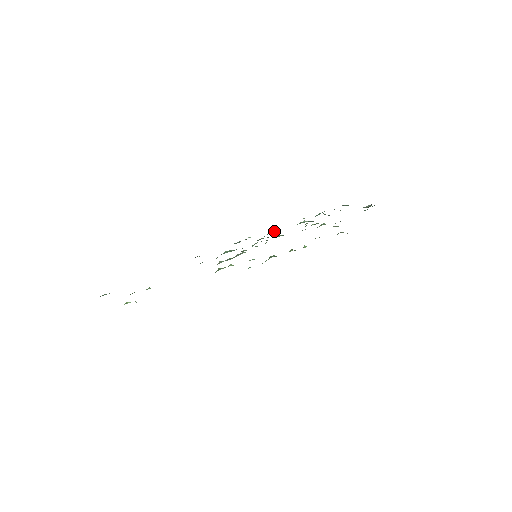
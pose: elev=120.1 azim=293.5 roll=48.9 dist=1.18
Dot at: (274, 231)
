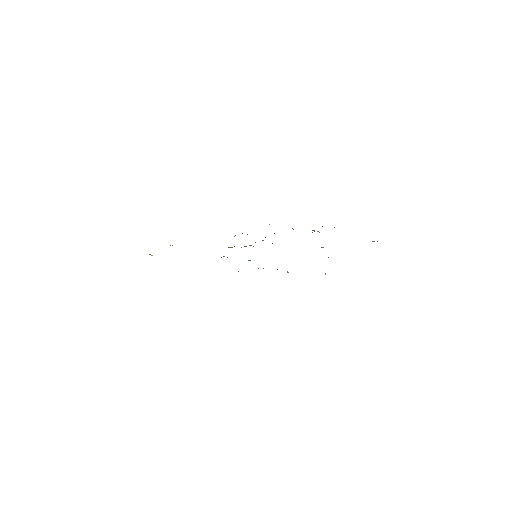
Dot at: occluded
